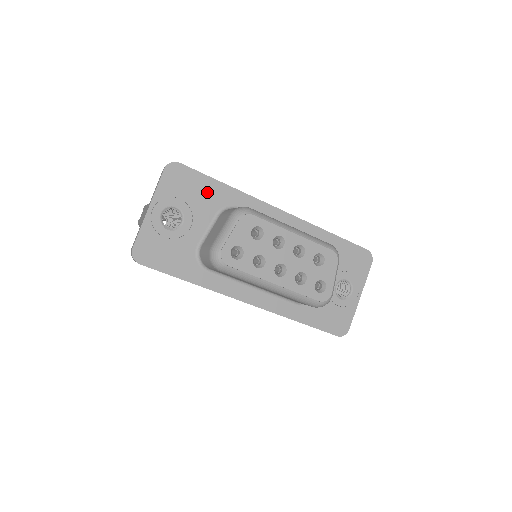
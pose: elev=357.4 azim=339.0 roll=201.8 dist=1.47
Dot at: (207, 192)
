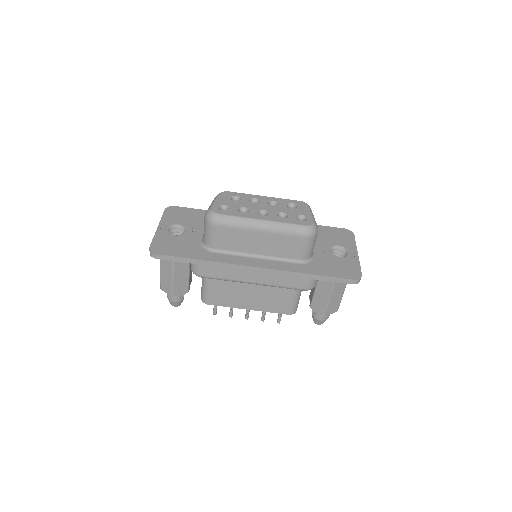
Dot at: (199, 216)
